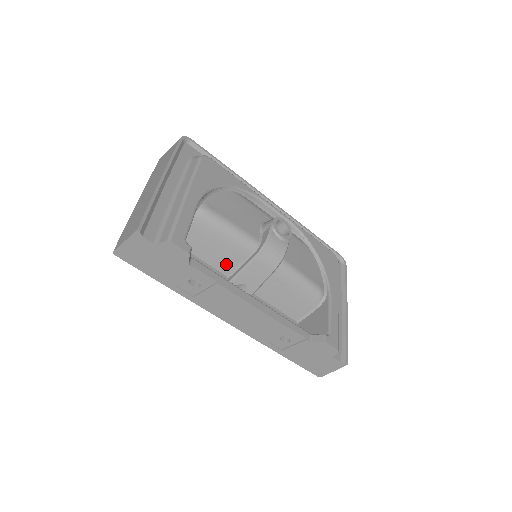
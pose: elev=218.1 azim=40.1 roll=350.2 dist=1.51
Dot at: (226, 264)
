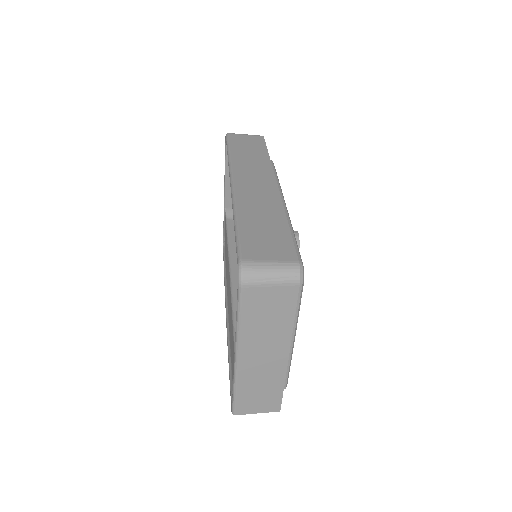
Dot at: occluded
